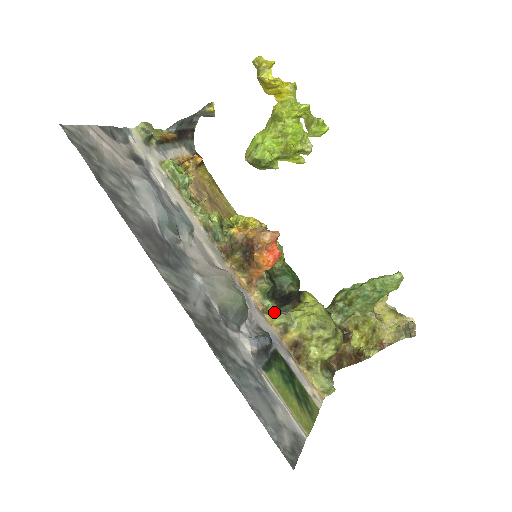
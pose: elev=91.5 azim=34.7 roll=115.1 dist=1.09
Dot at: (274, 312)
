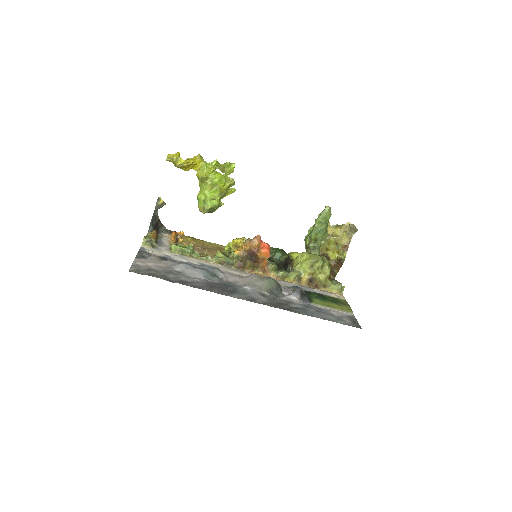
Dot at: (288, 275)
